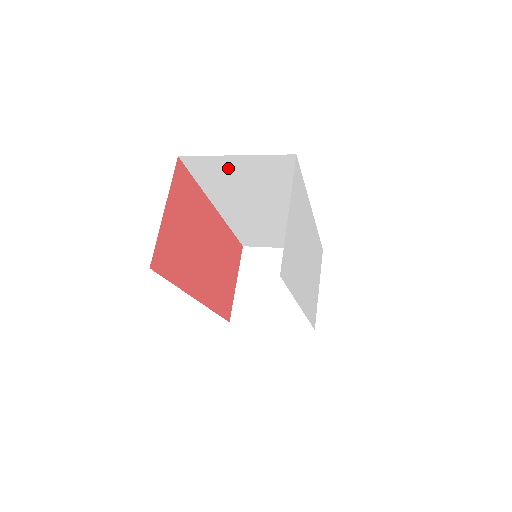
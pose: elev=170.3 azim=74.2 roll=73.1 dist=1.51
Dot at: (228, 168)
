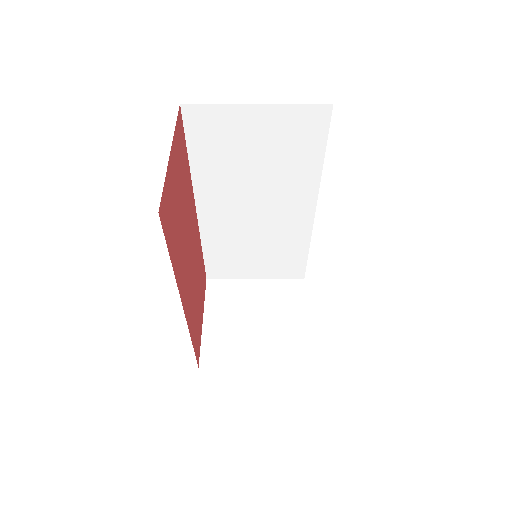
Dot at: (239, 129)
